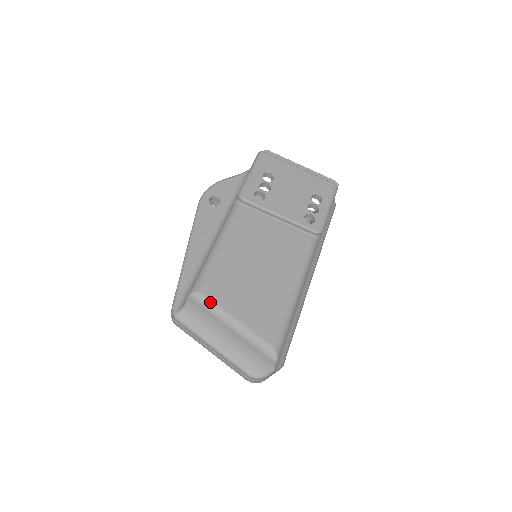
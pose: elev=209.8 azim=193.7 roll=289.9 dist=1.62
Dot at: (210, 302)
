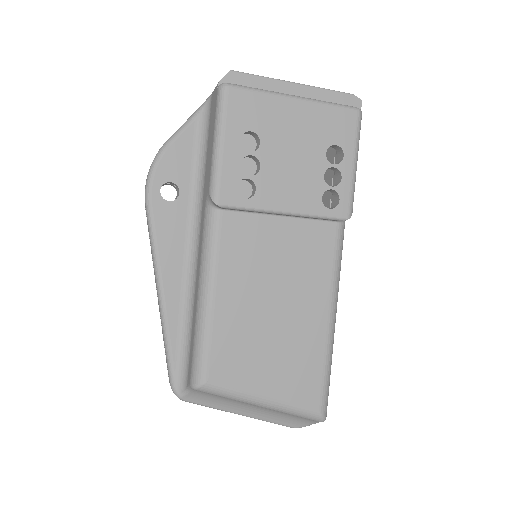
Dot at: (225, 391)
